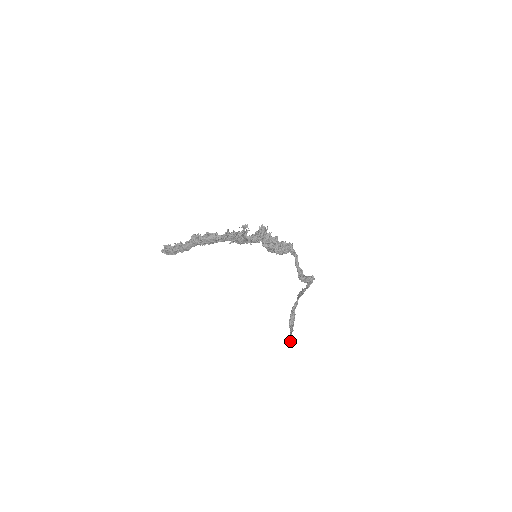
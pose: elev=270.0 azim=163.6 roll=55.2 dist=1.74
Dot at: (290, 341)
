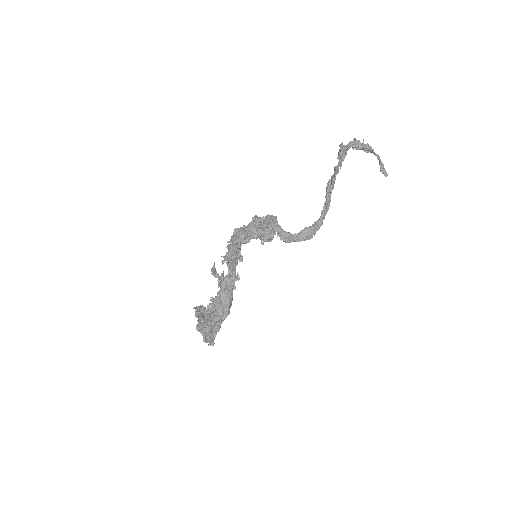
Dot at: (385, 172)
